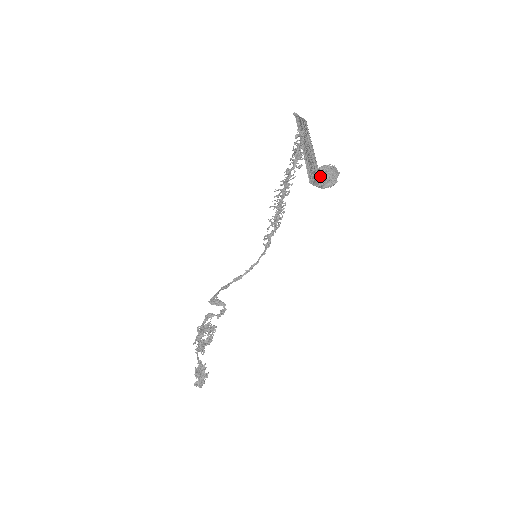
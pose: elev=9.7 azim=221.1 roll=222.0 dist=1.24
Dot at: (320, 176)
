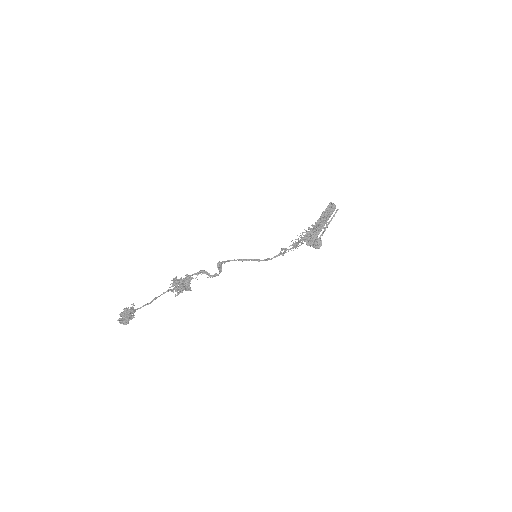
Dot at: (314, 240)
